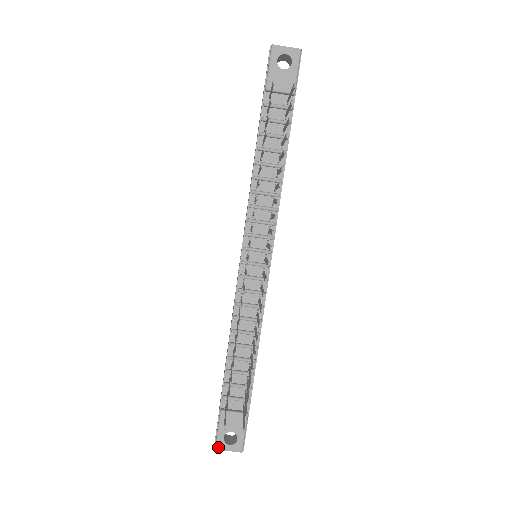
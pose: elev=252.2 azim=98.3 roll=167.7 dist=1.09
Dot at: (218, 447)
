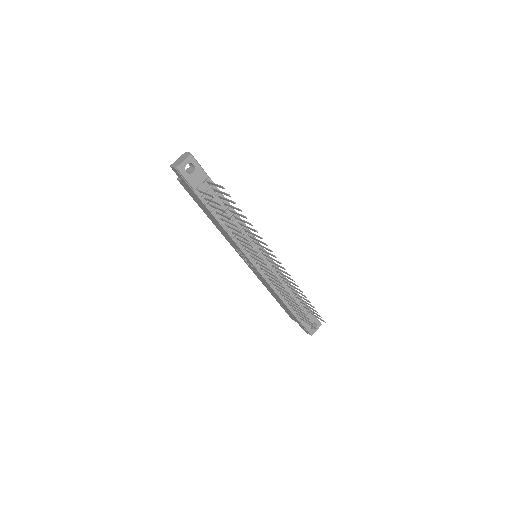
Dot at: (312, 334)
